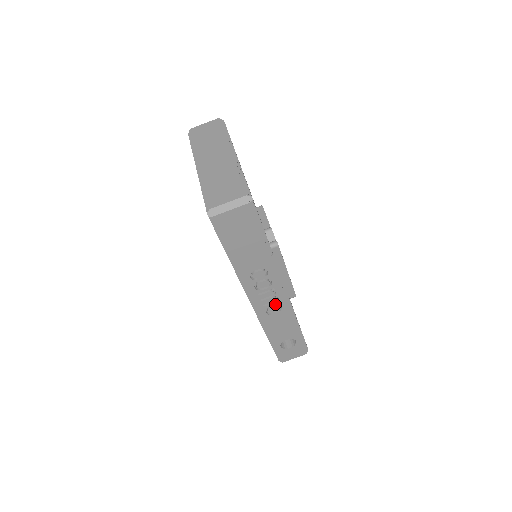
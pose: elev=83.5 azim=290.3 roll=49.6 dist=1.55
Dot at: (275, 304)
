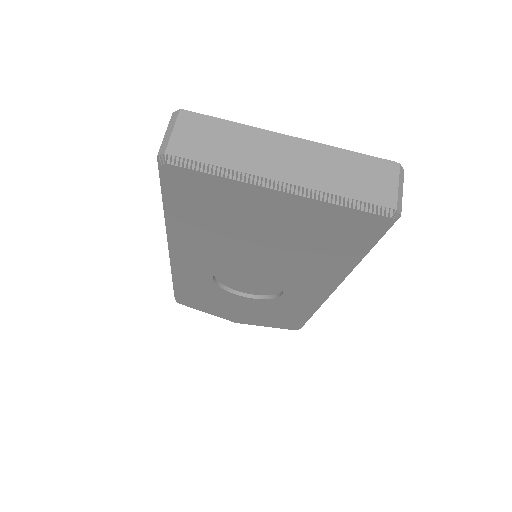
Dot at: occluded
